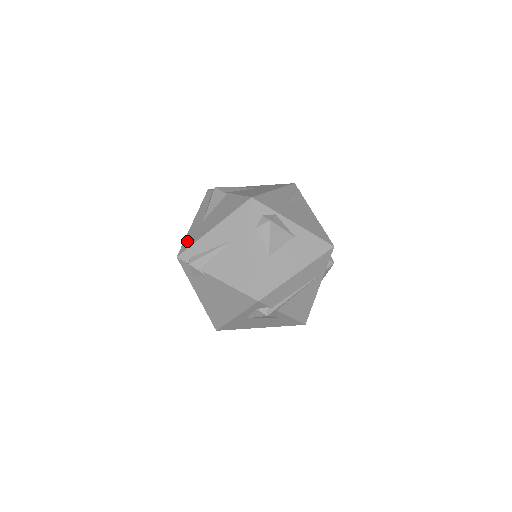
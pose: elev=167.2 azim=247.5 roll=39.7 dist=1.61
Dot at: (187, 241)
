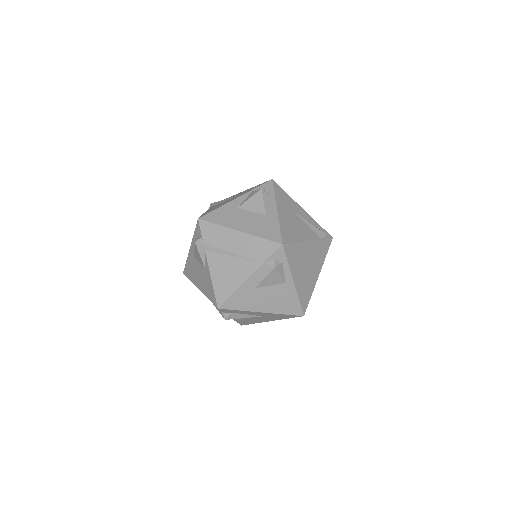
Dot at: occluded
